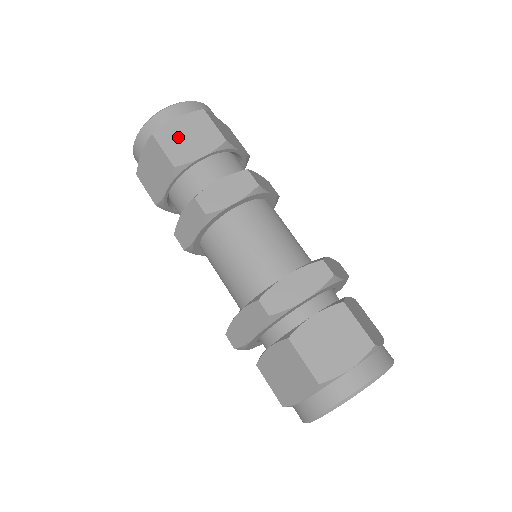
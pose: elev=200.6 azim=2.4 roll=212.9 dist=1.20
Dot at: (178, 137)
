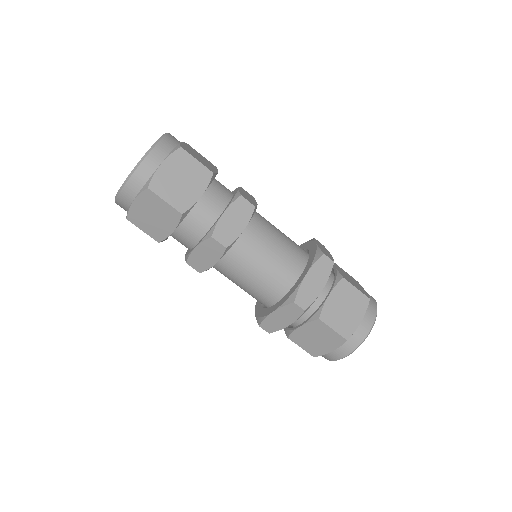
Dot at: (172, 183)
